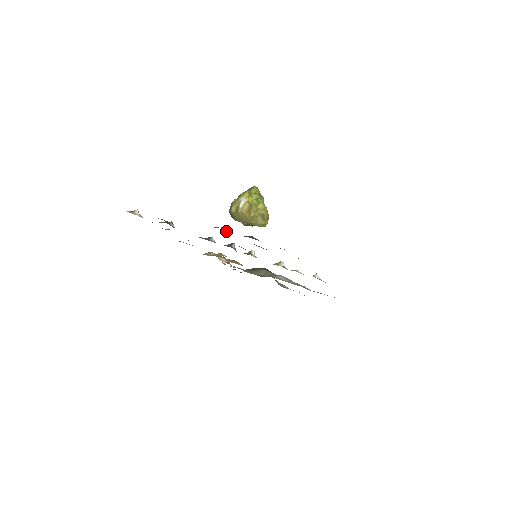
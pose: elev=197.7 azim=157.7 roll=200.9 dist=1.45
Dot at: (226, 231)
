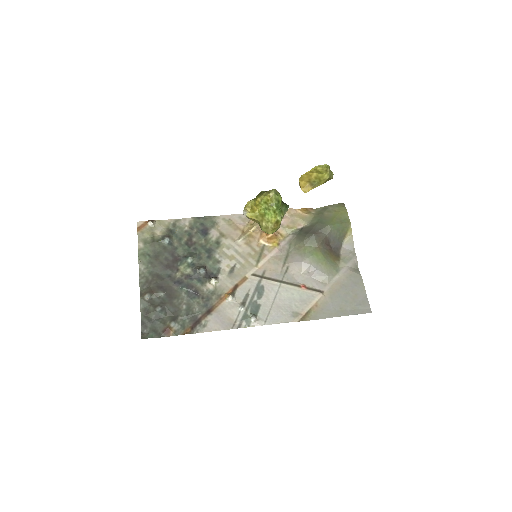
Dot at: (146, 298)
